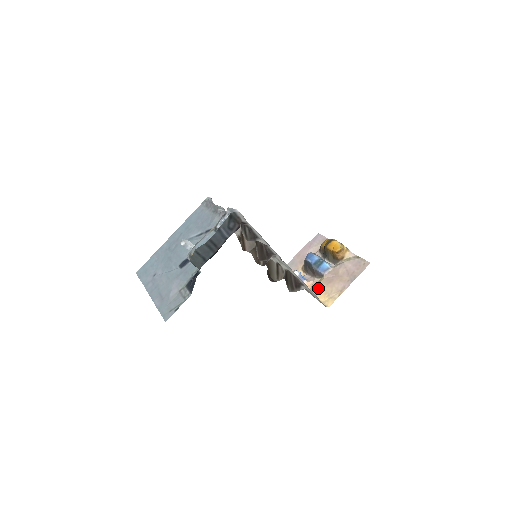
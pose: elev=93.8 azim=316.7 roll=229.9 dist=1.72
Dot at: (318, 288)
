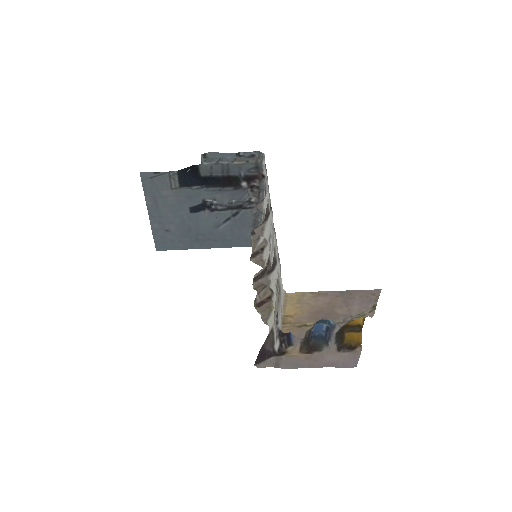
Dot at: (297, 319)
